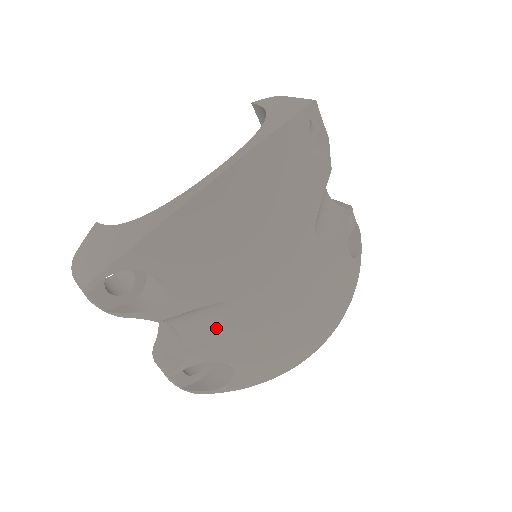
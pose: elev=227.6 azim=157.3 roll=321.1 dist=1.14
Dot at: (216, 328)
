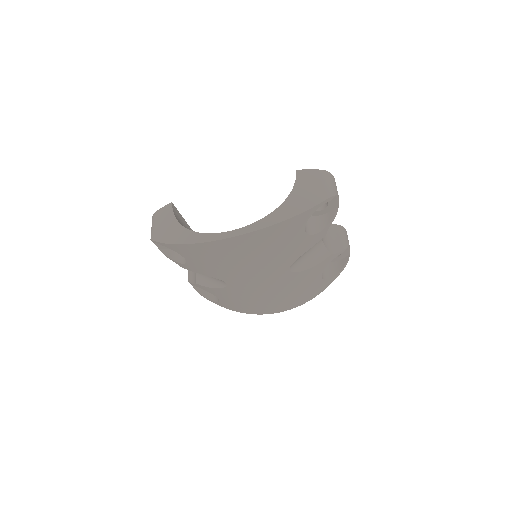
Dot at: (213, 282)
